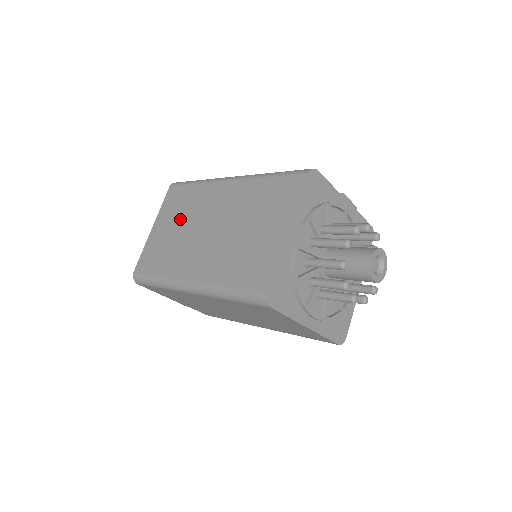
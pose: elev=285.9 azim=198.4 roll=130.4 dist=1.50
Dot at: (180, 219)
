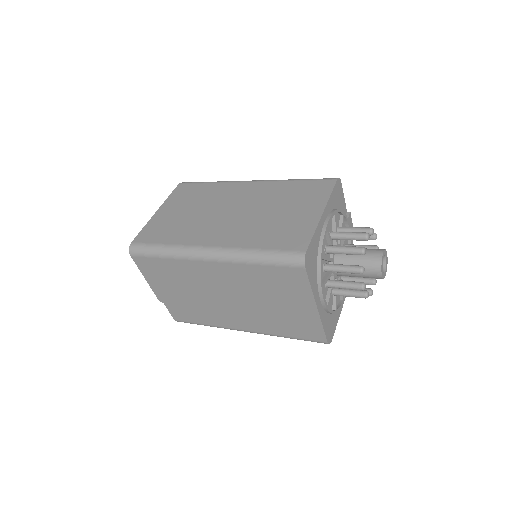
Dot at: (194, 205)
